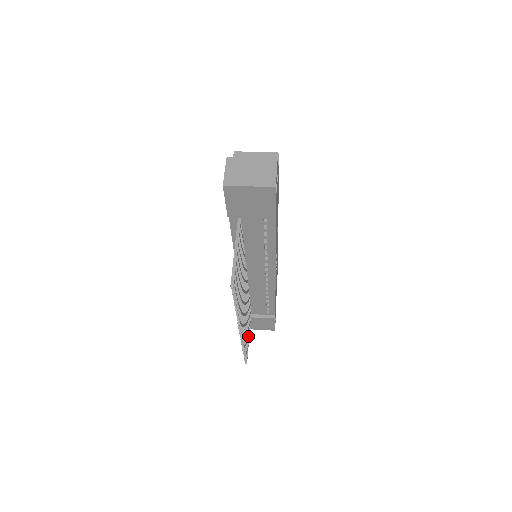
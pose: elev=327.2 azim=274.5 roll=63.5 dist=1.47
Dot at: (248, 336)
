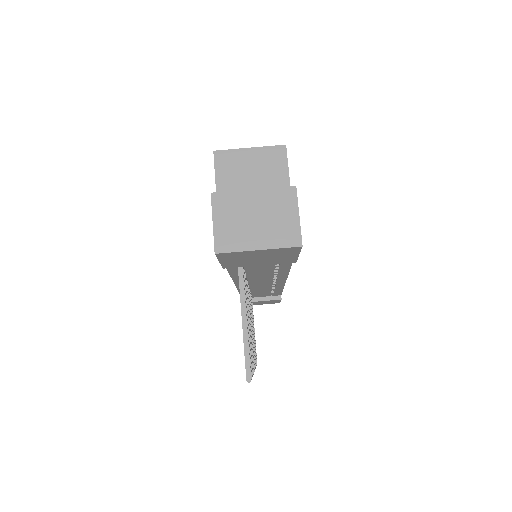
Dot at: occluded
